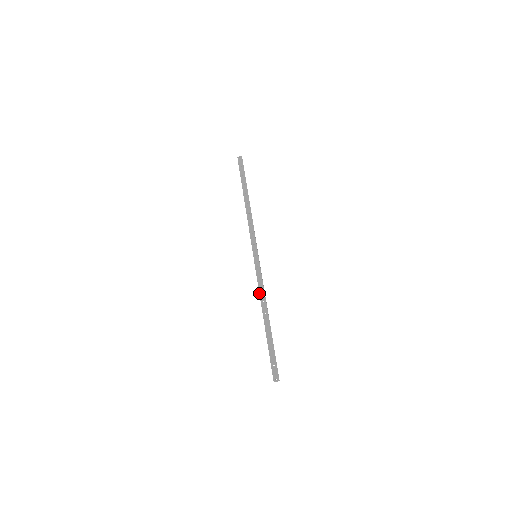
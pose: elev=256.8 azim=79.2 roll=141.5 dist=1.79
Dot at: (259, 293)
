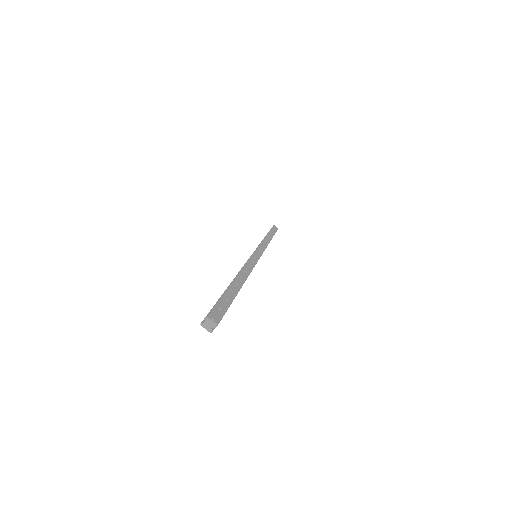
Dot at: (244, 265)
